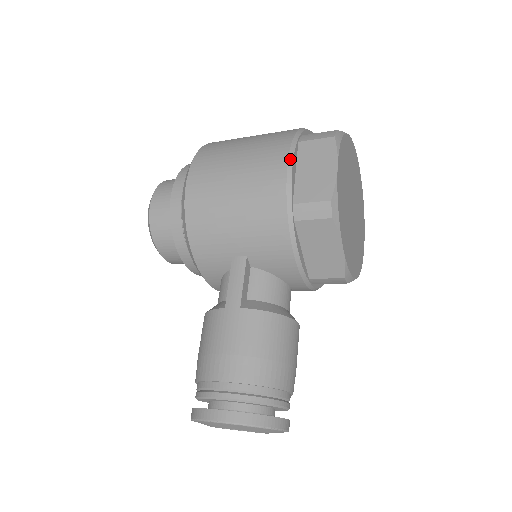
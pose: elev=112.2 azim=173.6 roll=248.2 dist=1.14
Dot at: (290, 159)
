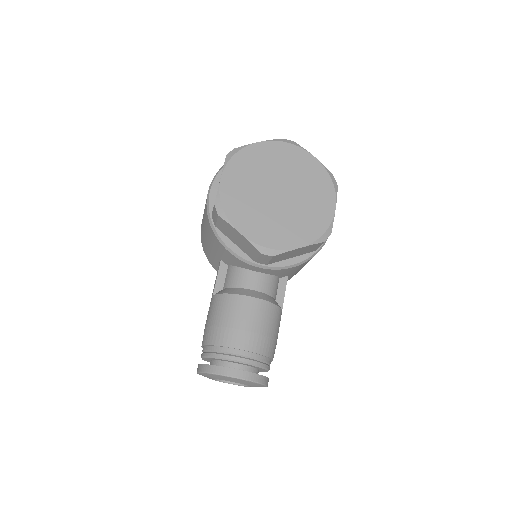
Dot at: (210, 186)
